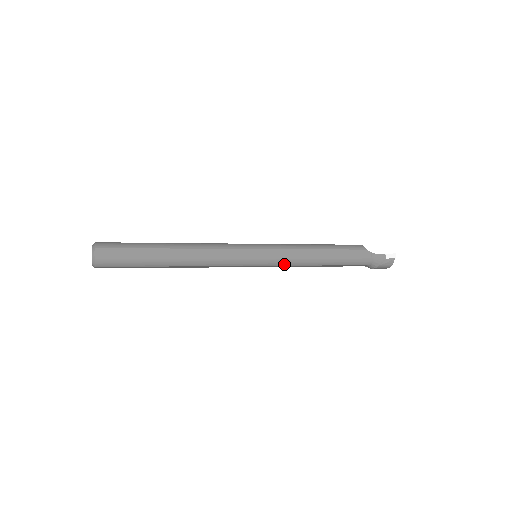
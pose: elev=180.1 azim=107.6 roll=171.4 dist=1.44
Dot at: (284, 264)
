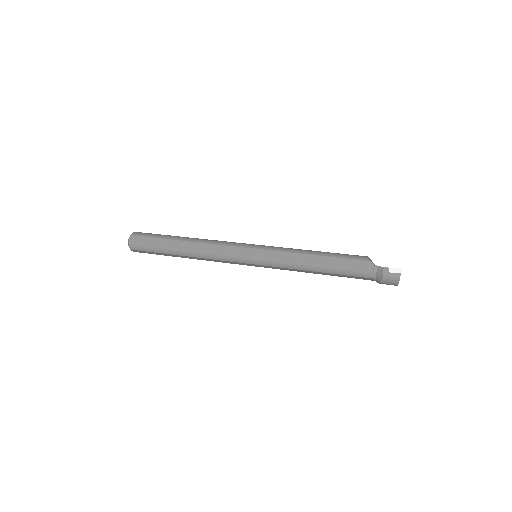
Dot at: (278, 265)
